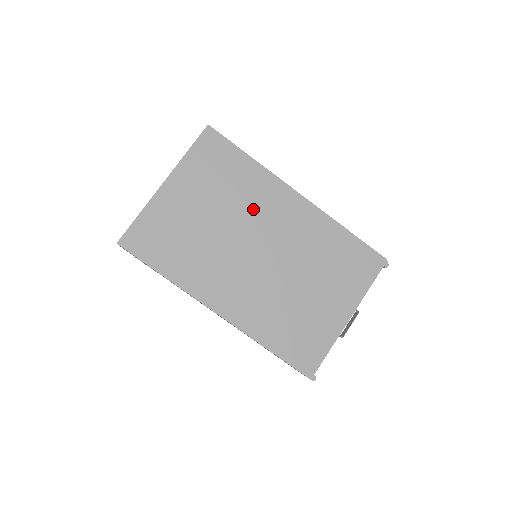
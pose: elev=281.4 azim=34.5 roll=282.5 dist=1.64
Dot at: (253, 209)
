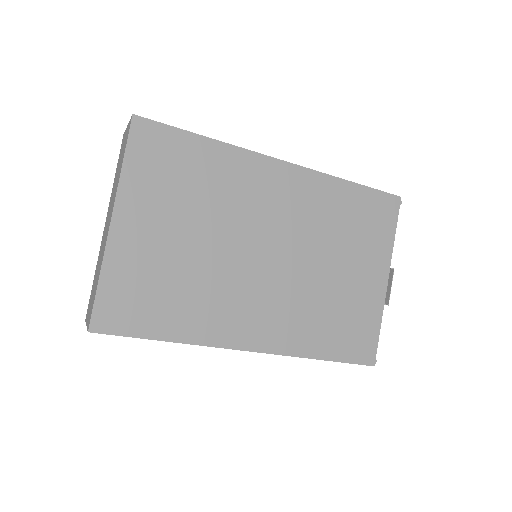
Dot at: (238, 205)
